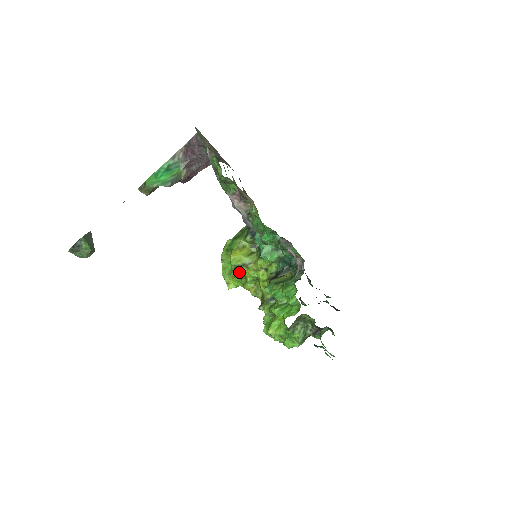
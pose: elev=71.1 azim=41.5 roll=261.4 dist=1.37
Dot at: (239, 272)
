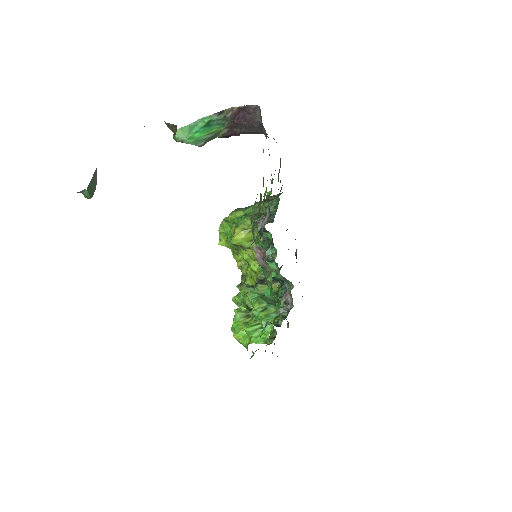
Dot at: (235, 246)
